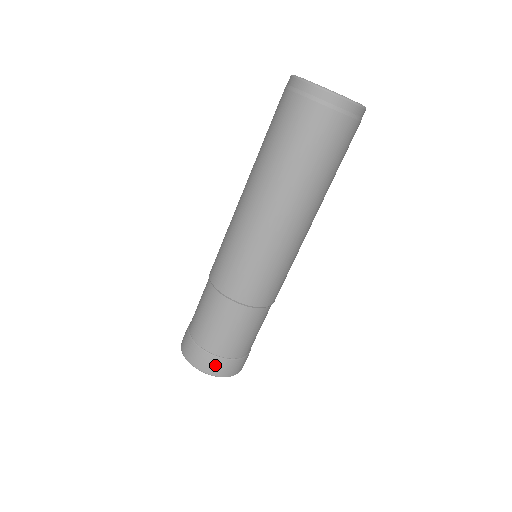
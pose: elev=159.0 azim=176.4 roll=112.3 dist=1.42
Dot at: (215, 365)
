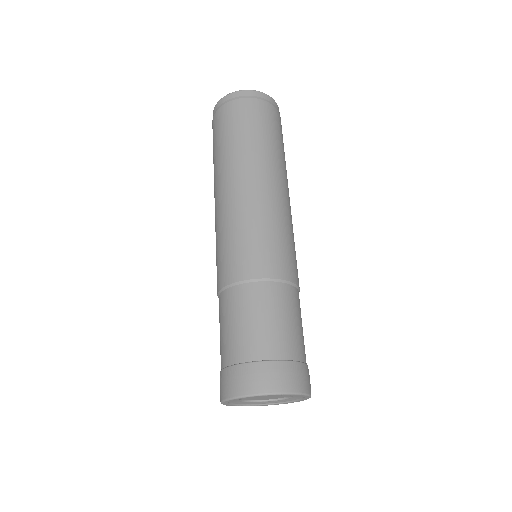
Dot at: (236, 378)
